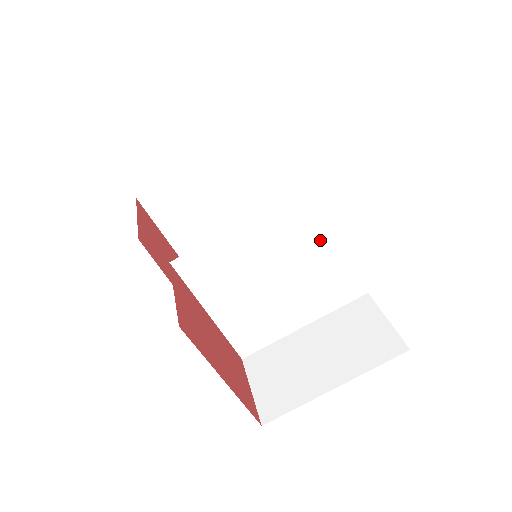
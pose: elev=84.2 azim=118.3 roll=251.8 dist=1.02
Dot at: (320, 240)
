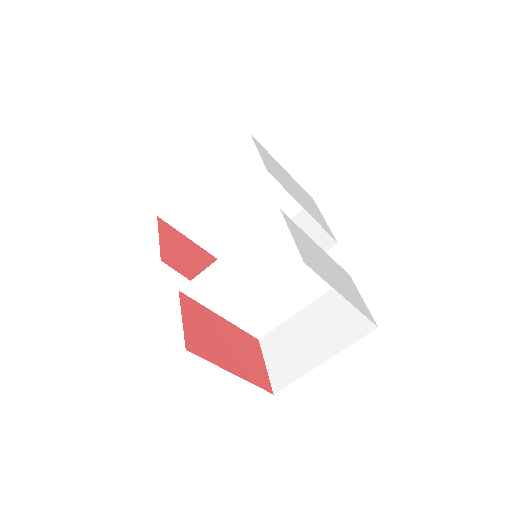
Dot at: (294, 249)
